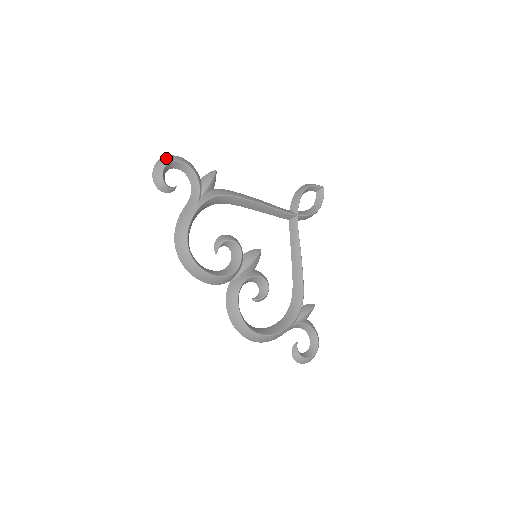
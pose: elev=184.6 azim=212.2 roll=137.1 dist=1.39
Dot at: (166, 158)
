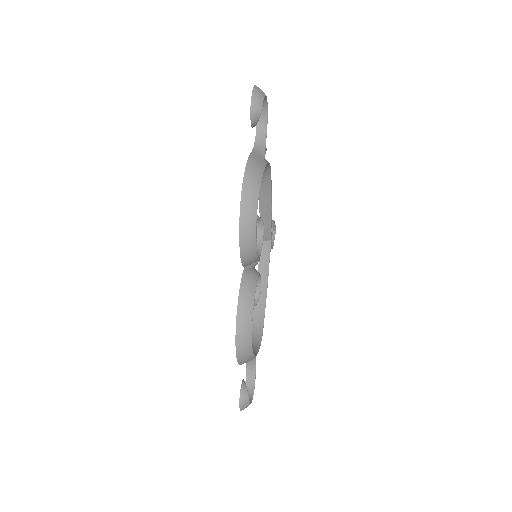
Dot at: (261, 90)
